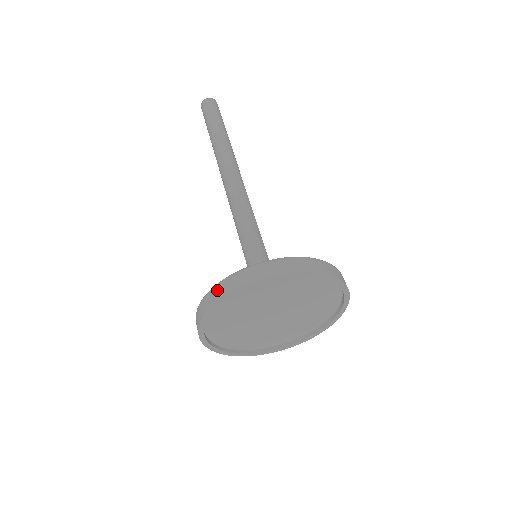
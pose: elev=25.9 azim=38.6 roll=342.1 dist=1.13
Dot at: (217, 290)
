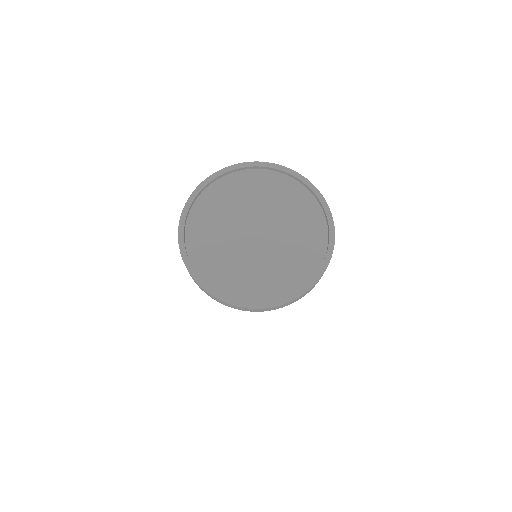
Dot at: occluded
